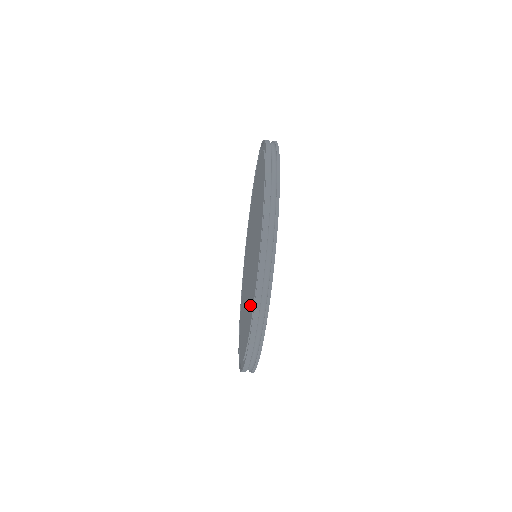
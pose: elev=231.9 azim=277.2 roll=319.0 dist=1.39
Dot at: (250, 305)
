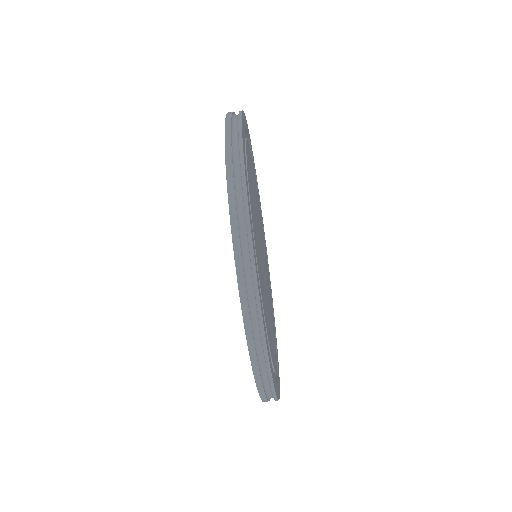
Dot at: occluded
